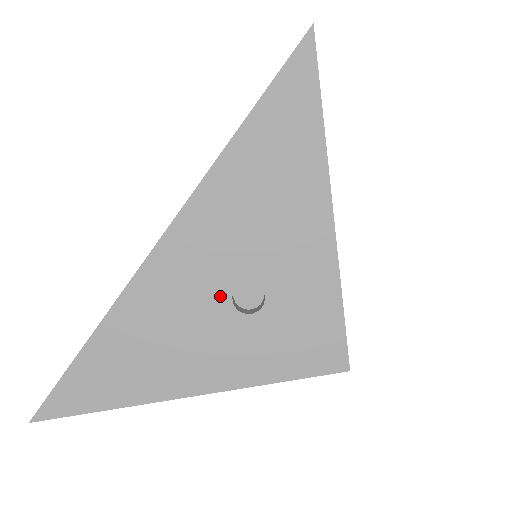
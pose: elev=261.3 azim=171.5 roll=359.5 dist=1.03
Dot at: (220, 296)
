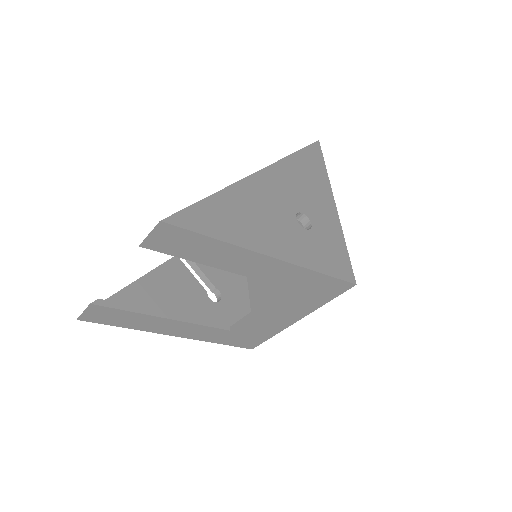
Dot at: (290, 212)
